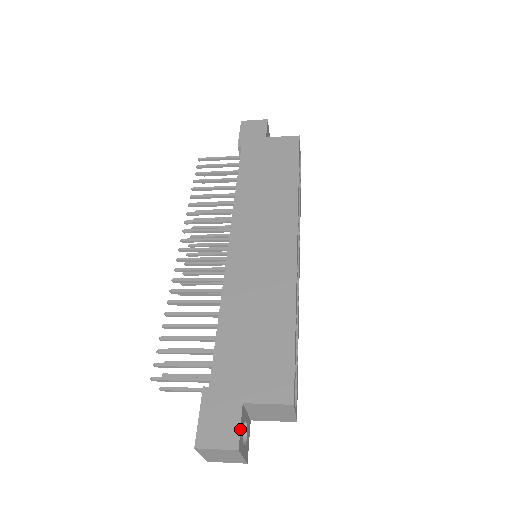
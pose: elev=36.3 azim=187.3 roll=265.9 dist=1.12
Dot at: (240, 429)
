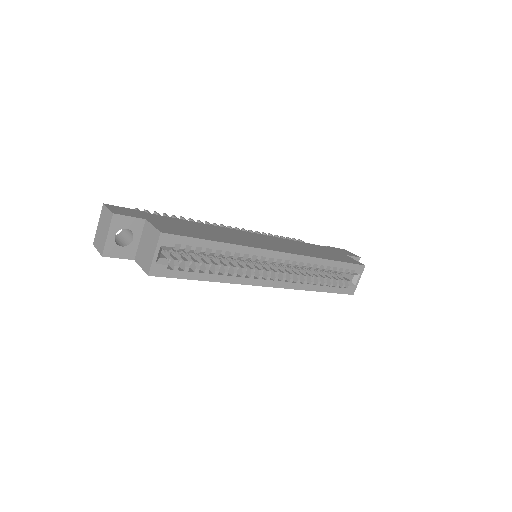
Dot at: (128, 216)
